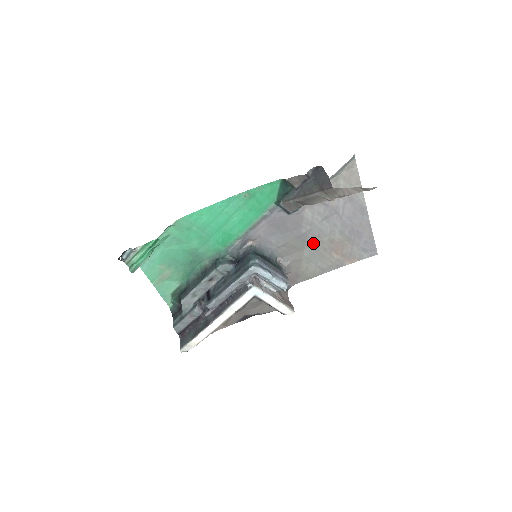
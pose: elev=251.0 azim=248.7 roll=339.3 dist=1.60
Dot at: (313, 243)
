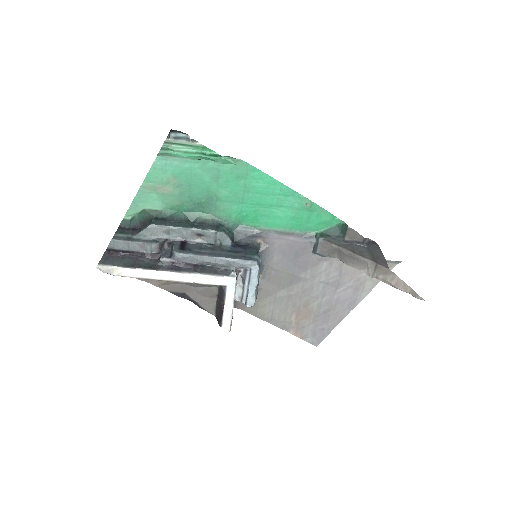
Dot at: (294, 291)
